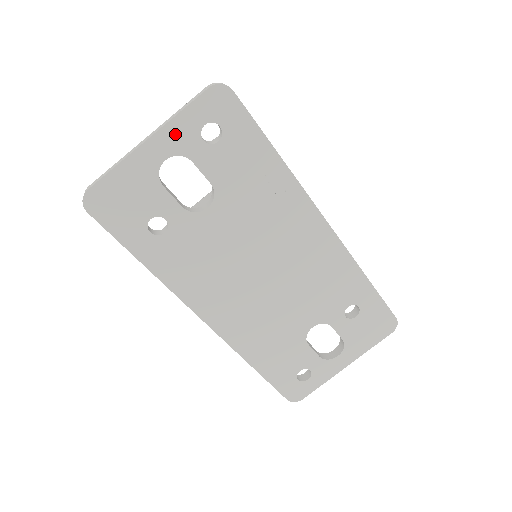
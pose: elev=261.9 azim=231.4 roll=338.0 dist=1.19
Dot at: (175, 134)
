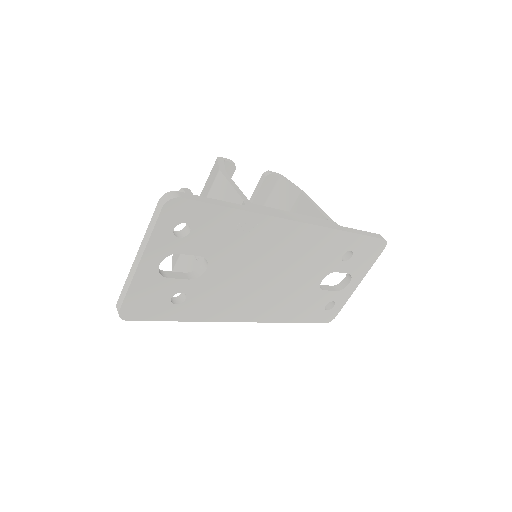
Dot at: (156, 248)
